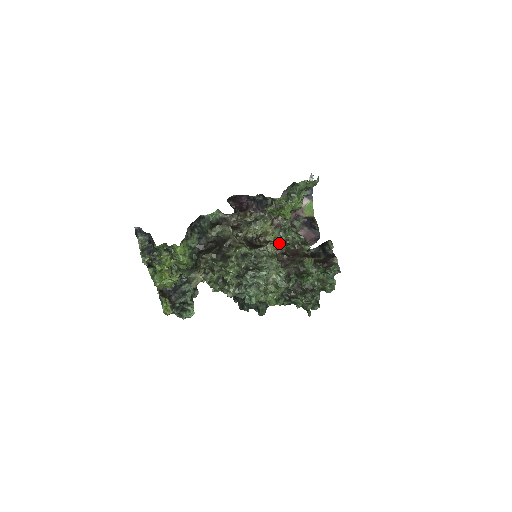
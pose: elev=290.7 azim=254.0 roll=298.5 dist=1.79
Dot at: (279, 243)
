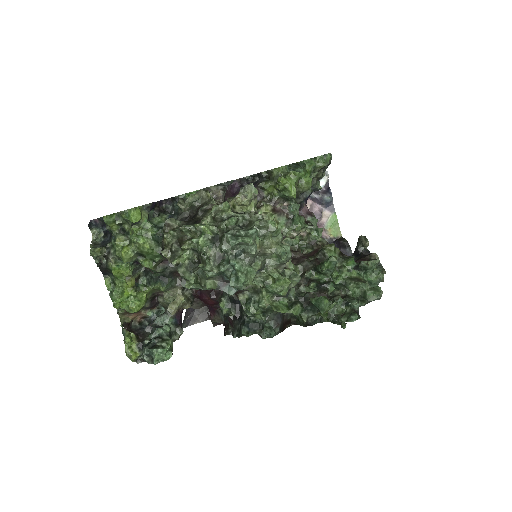
Dot at: (288, 238)
